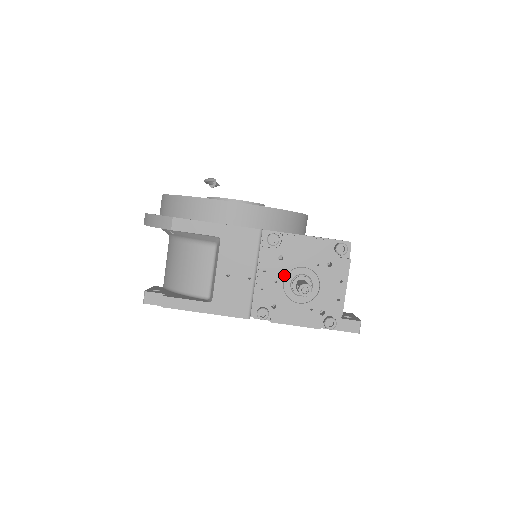
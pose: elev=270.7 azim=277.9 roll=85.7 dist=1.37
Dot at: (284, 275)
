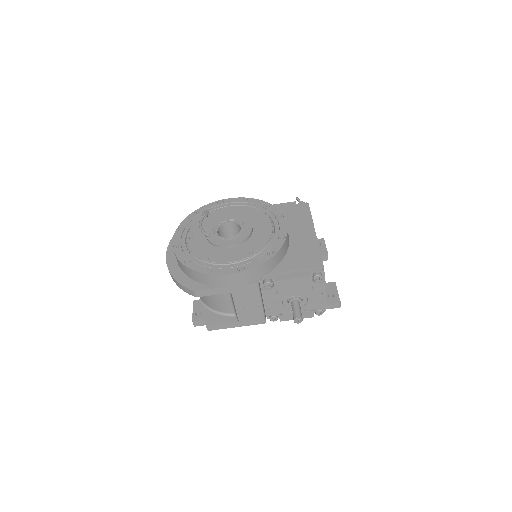
Dot at: (282, 300)
